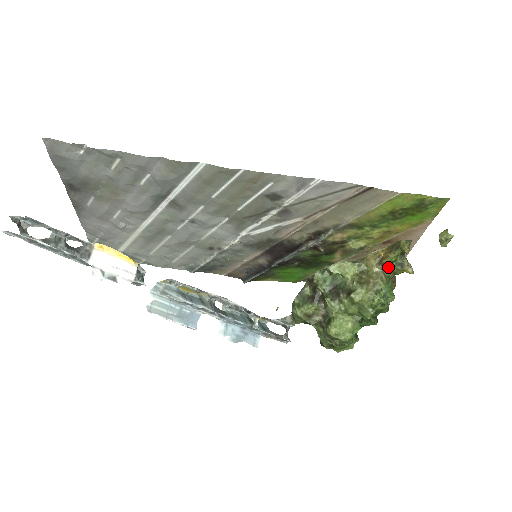
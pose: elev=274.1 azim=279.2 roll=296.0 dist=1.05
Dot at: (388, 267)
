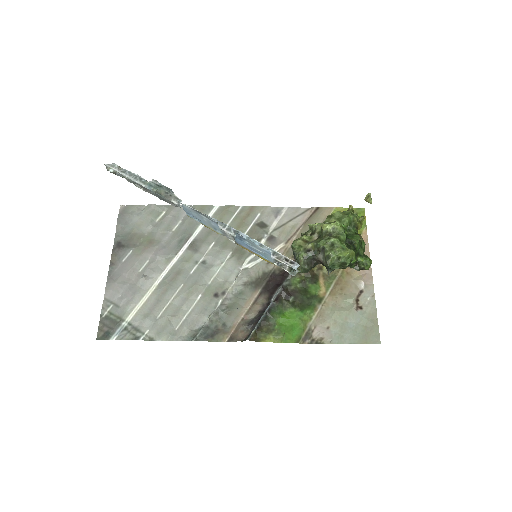
Dot at: occluded
